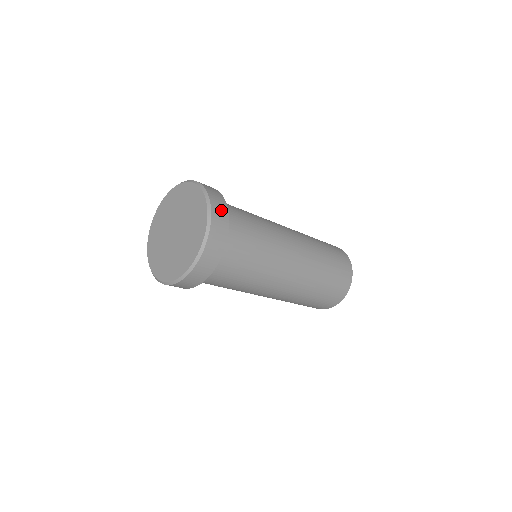
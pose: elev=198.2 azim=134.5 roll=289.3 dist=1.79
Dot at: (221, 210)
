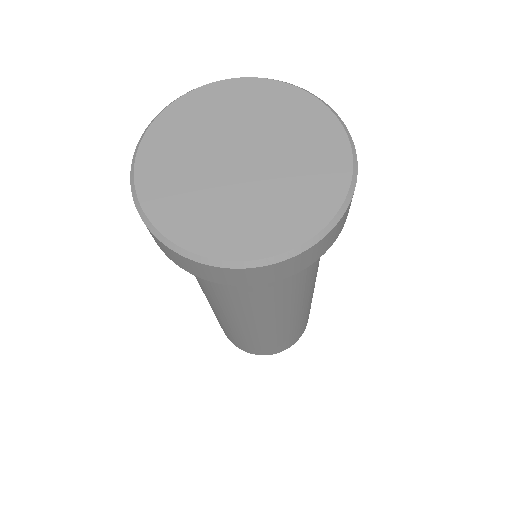
Dot at: occluded
